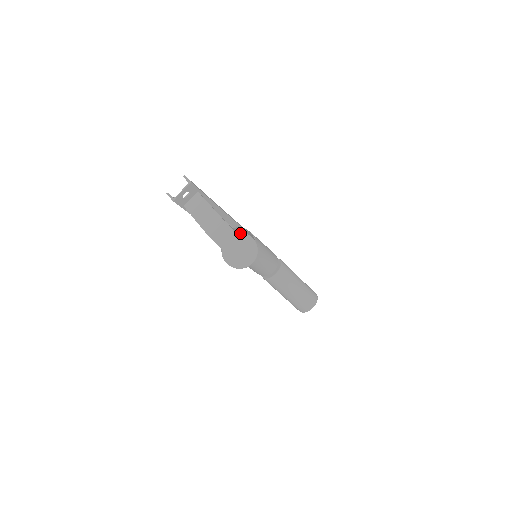
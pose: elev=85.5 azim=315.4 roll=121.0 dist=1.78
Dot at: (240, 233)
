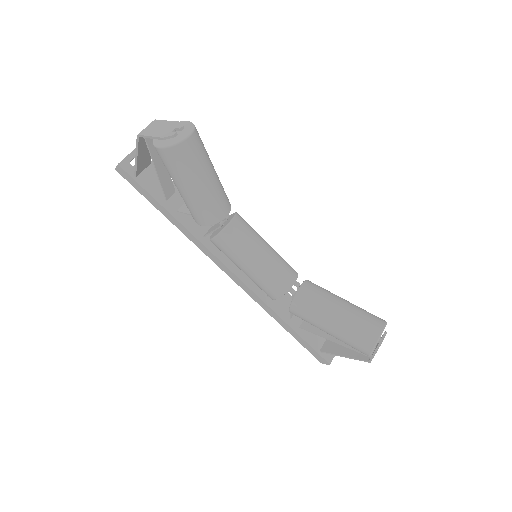
Dot at: occluded
